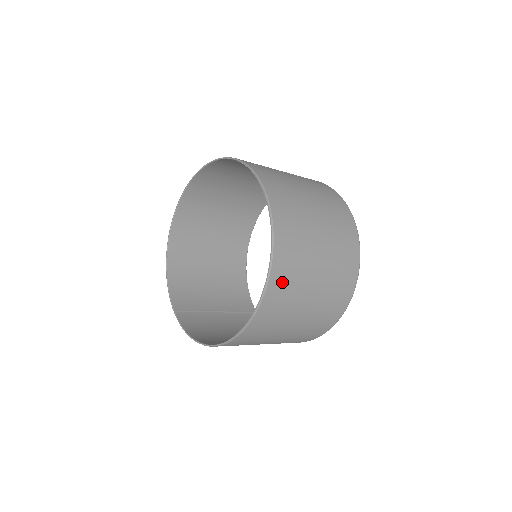
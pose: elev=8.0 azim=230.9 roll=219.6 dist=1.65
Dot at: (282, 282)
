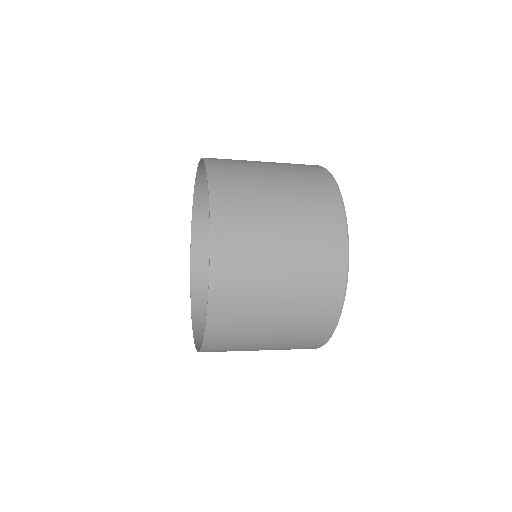
Dot at: (229, 192)
